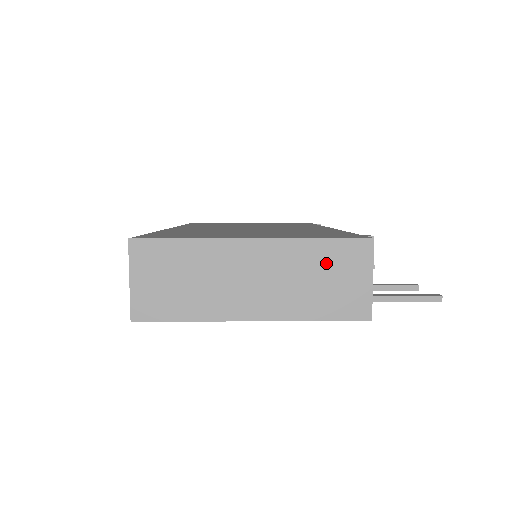
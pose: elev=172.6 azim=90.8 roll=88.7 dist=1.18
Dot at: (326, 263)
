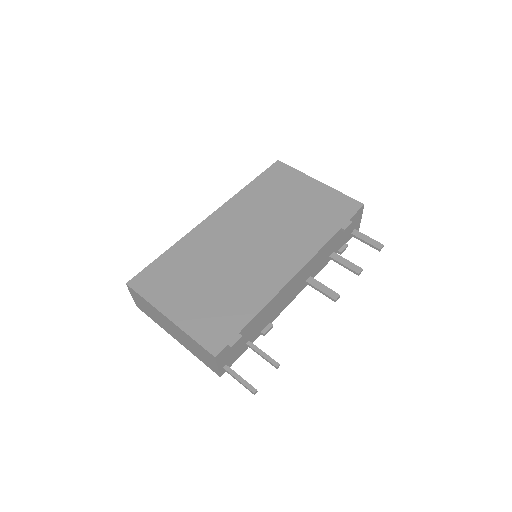
Dot at: (198, 348)
